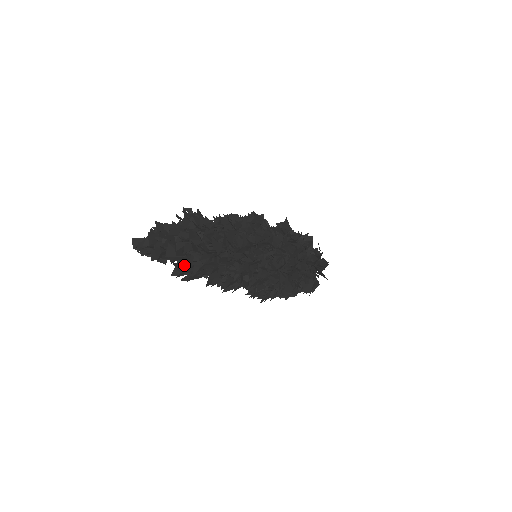
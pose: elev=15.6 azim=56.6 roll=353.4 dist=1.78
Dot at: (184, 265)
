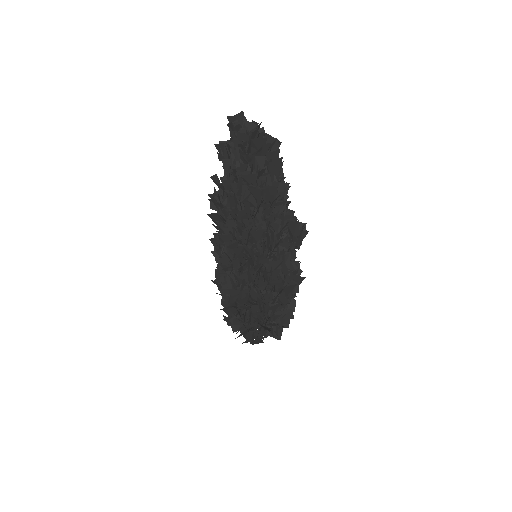
Dot at: (252, 173)
